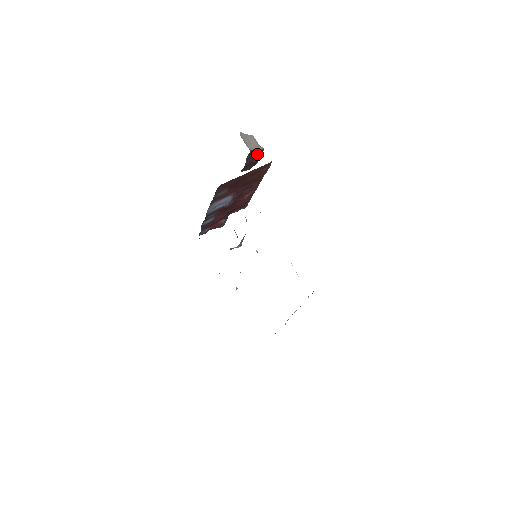
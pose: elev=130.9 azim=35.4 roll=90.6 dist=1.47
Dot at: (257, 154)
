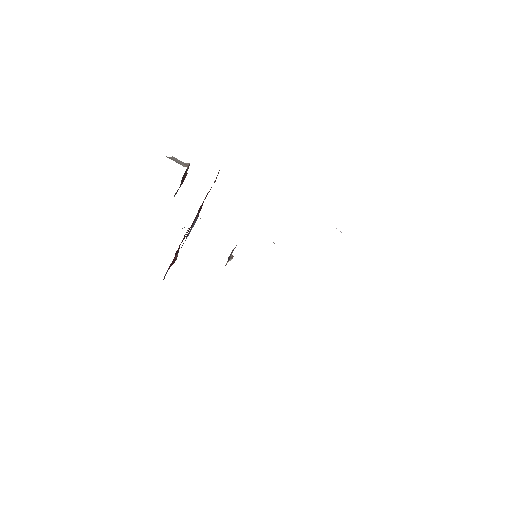
Dot at: (186, 172)
